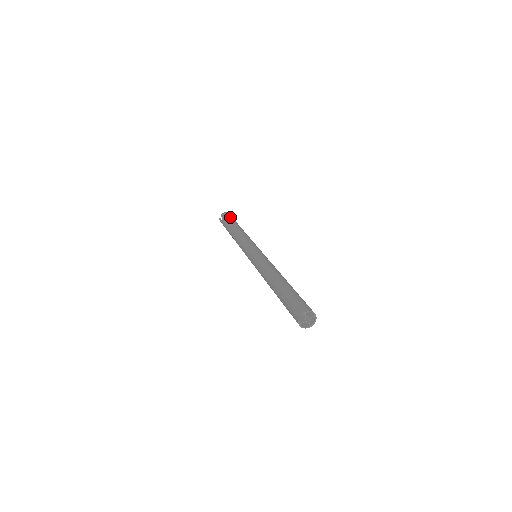
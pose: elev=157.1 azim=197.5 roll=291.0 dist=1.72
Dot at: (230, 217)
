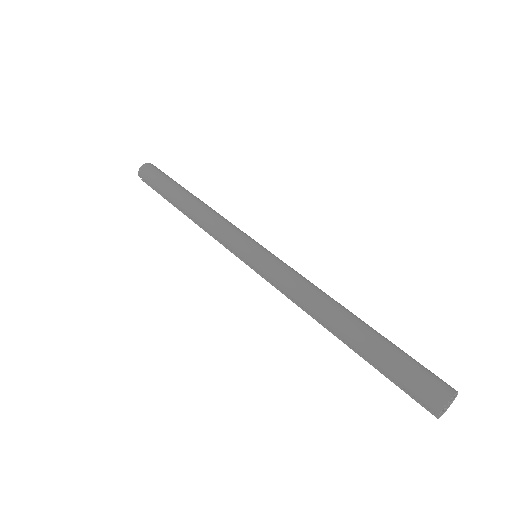
Dot at: (155, 178)
